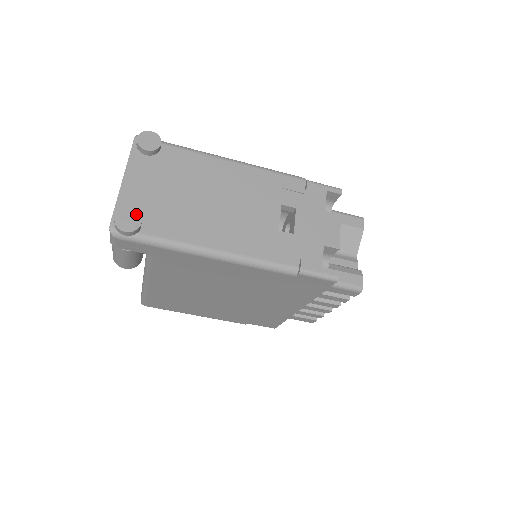
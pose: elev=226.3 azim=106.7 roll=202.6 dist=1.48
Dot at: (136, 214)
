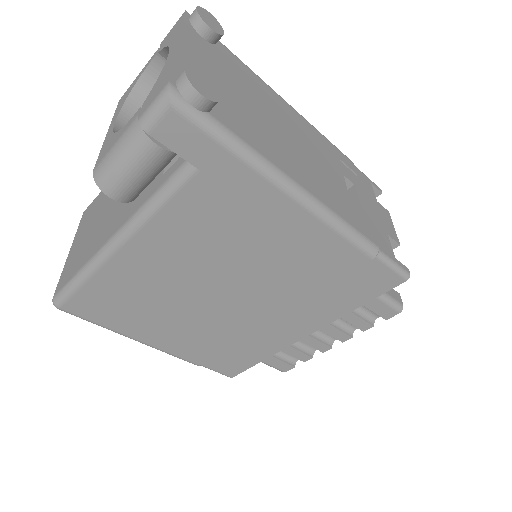
Dot at: (212, 84)
